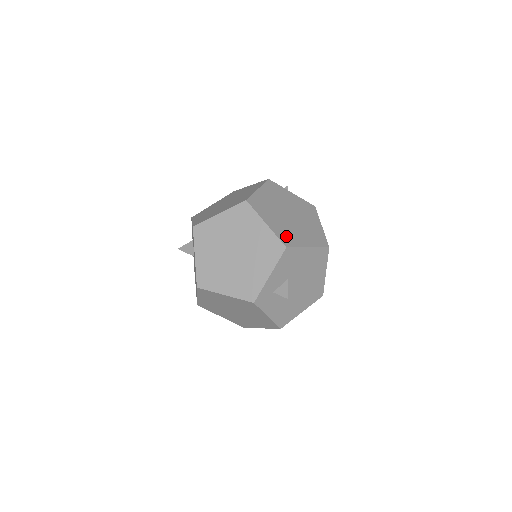
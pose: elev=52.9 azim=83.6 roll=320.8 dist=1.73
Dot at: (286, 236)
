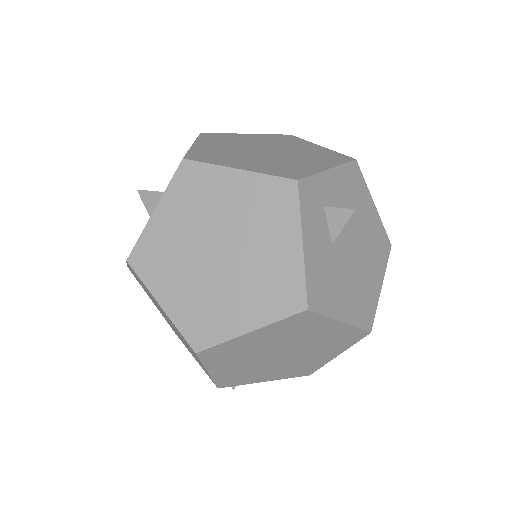
Dot at: occluded
